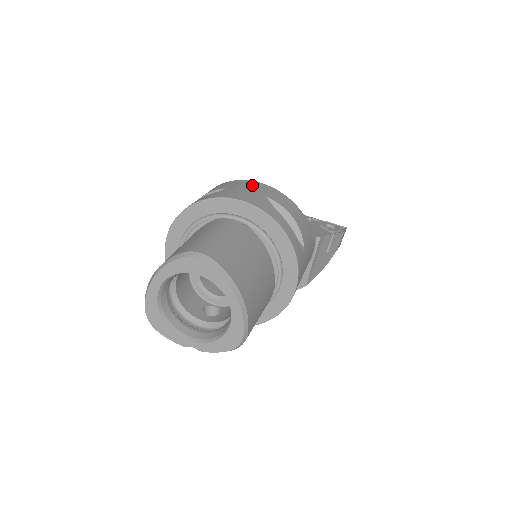
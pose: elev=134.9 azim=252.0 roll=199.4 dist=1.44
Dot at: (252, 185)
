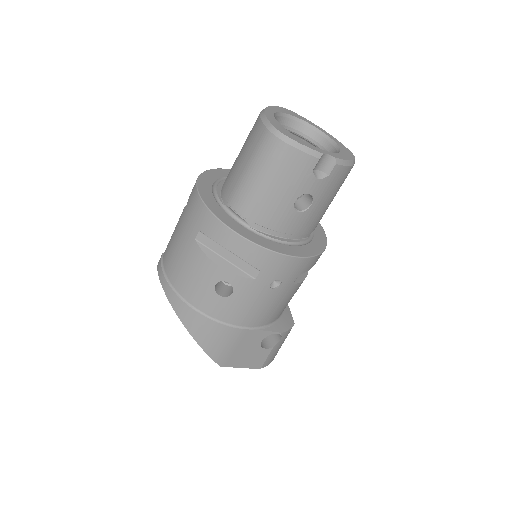
Dot at: occluded
